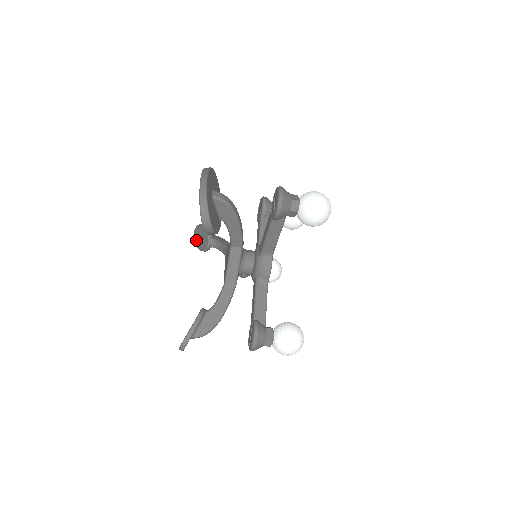
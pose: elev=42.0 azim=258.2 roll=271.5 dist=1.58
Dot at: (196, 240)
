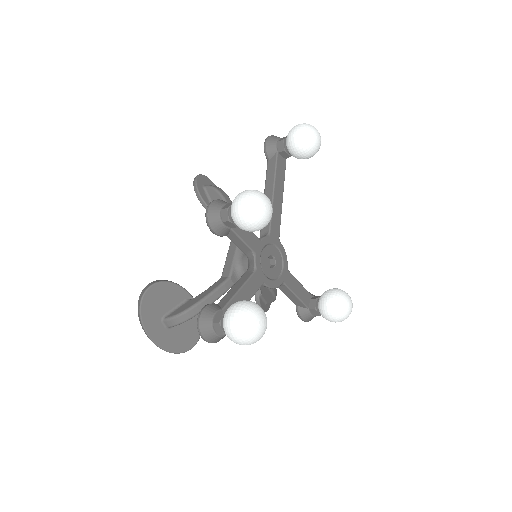
Dot at: occluded
